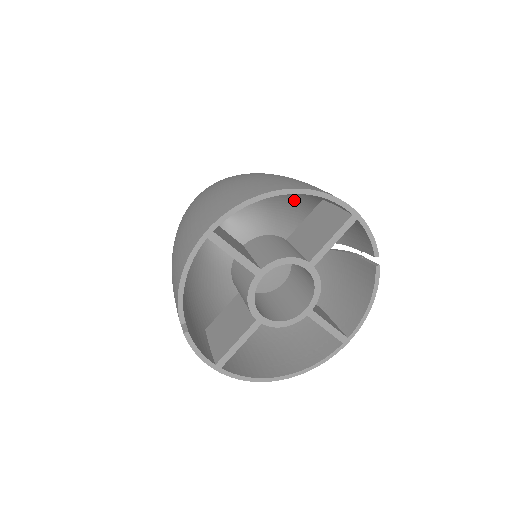
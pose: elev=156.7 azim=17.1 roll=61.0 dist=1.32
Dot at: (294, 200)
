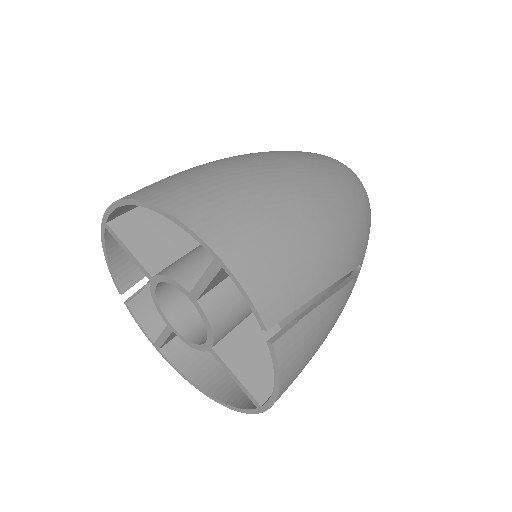
Dot at: occluded
